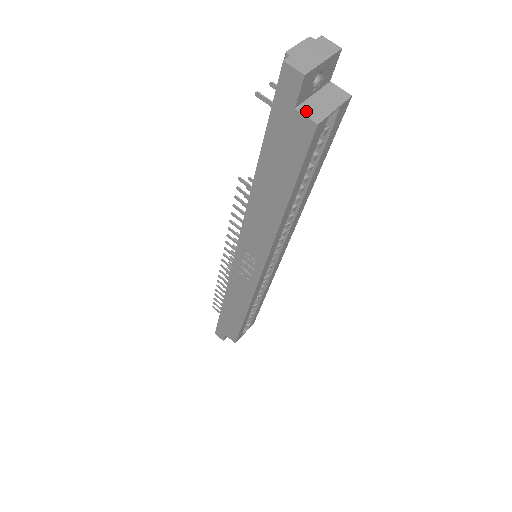
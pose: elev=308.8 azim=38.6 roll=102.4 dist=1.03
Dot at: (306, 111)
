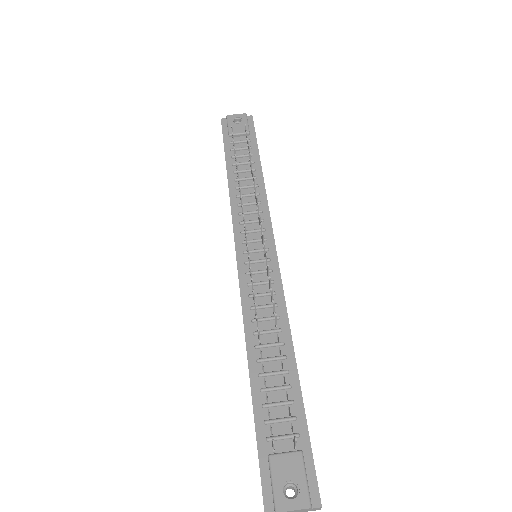
Dot at: occluded
